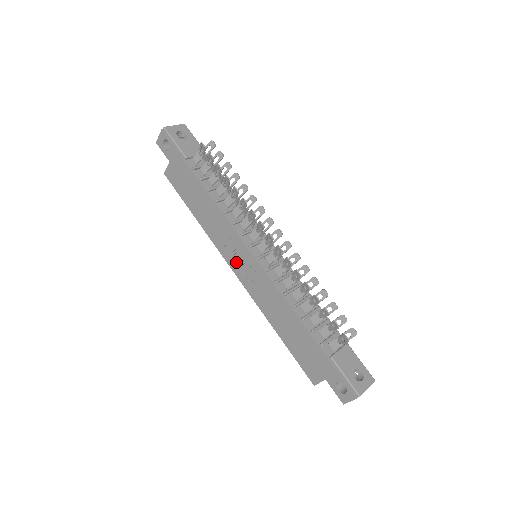
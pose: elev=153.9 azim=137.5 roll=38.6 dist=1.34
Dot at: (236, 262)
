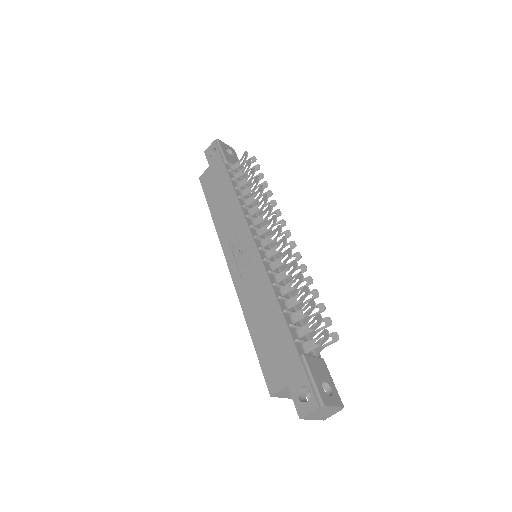
Dot at: (235, 254)
